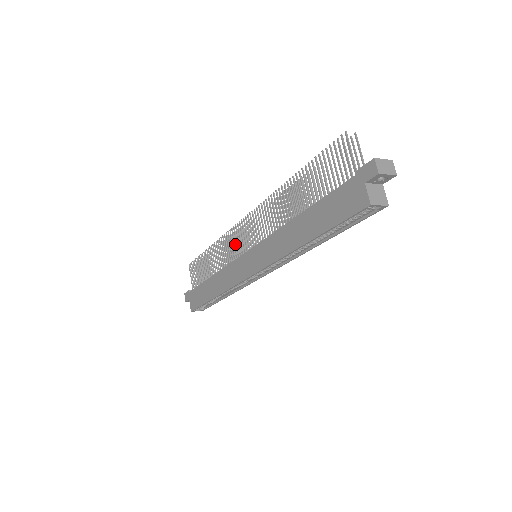
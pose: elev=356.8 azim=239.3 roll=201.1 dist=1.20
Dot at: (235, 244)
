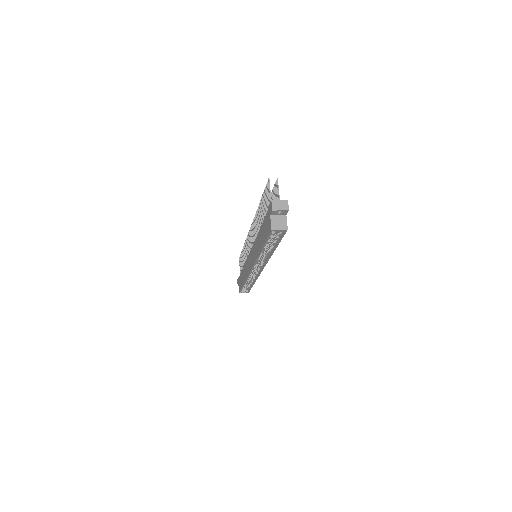
Dot at: occluded
